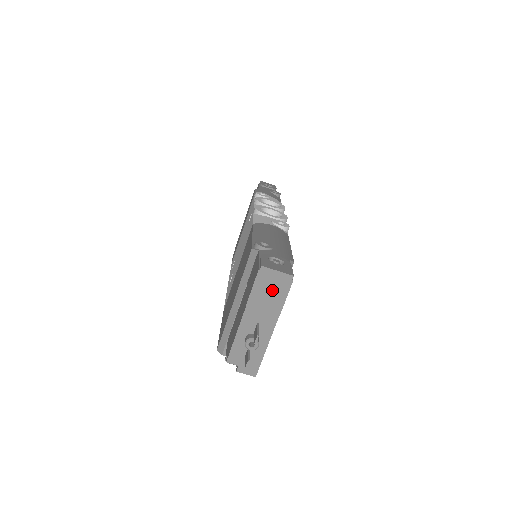
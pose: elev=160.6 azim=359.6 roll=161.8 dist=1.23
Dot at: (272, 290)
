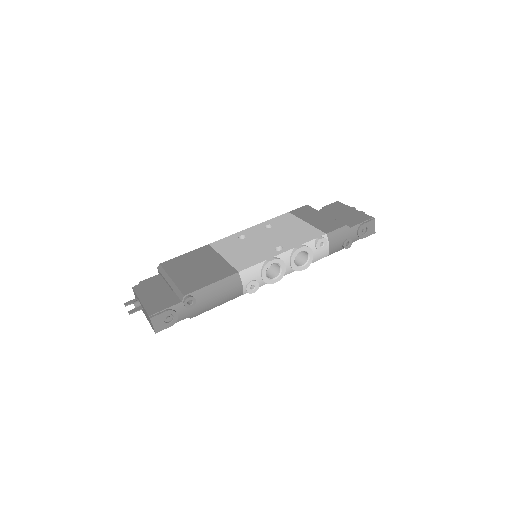
Dot at: (149, 320)
